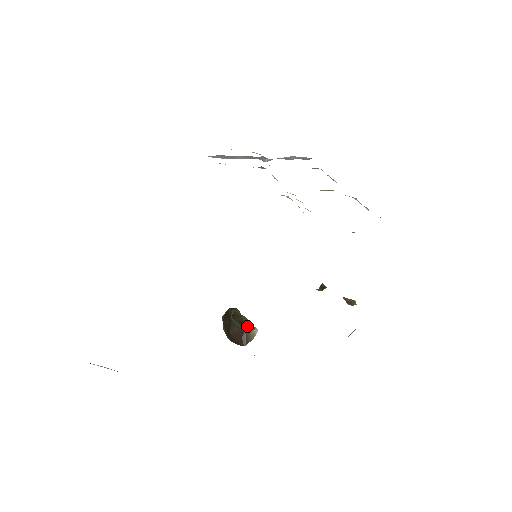
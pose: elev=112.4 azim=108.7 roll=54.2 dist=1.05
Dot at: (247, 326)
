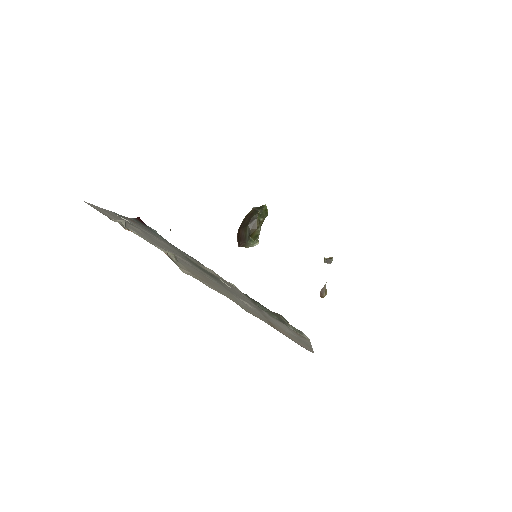
Dot at: (252, 238)
